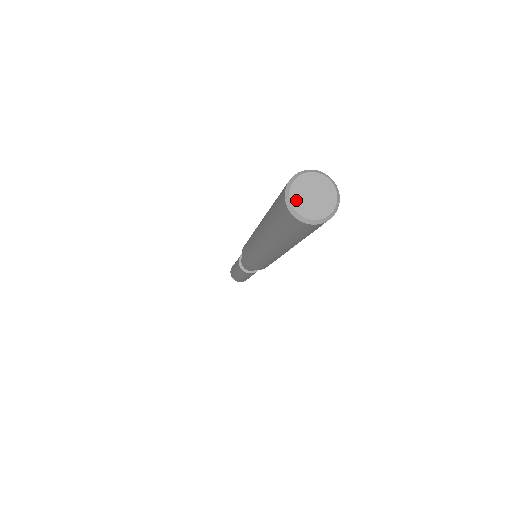
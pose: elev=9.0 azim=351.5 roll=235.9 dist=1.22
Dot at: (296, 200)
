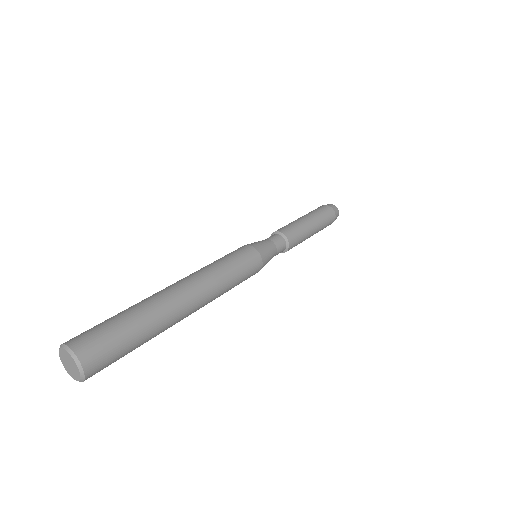
Dot at: (63, 363)
